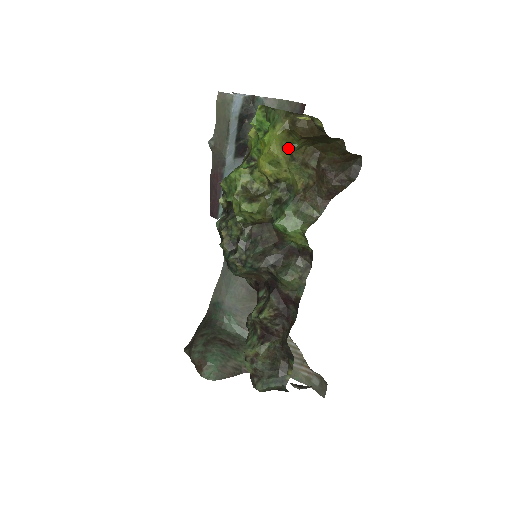
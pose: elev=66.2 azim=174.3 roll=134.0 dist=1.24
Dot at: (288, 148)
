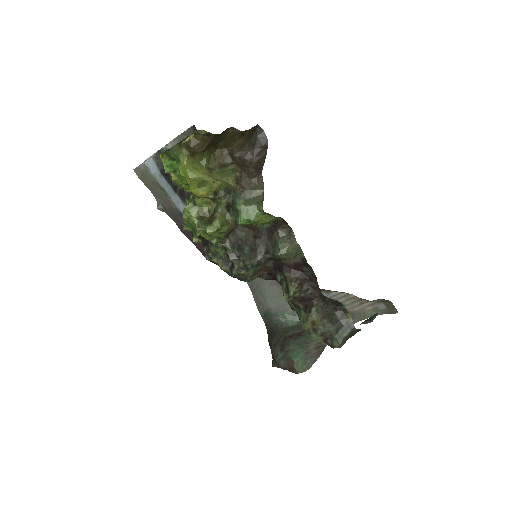
Dot at: (201, 166)
